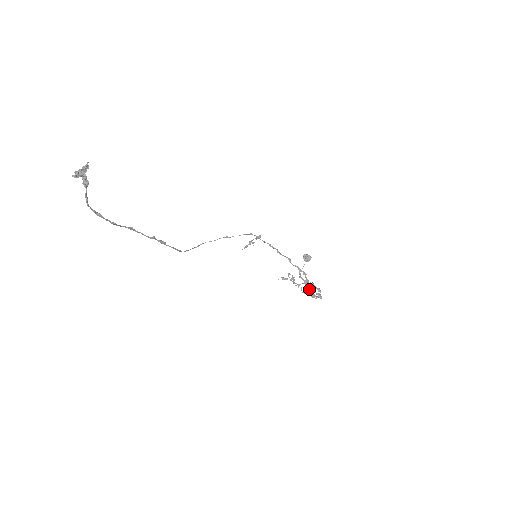
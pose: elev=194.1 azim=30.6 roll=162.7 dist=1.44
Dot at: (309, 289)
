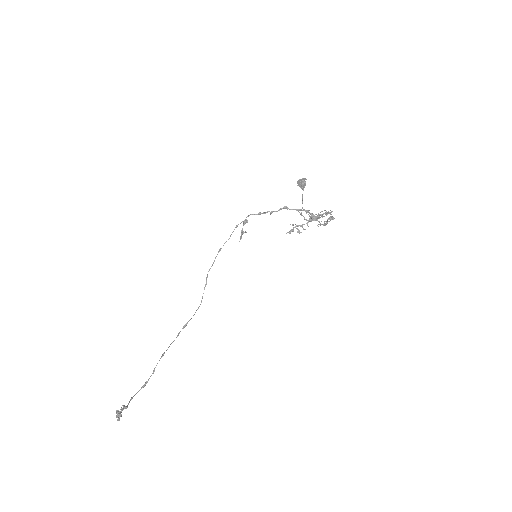
Dot at: (318, 218)
